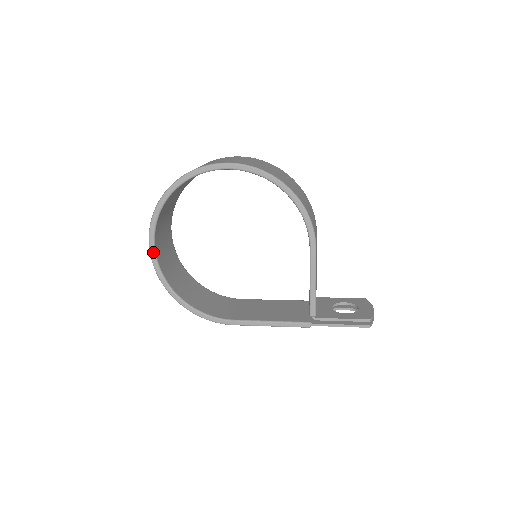
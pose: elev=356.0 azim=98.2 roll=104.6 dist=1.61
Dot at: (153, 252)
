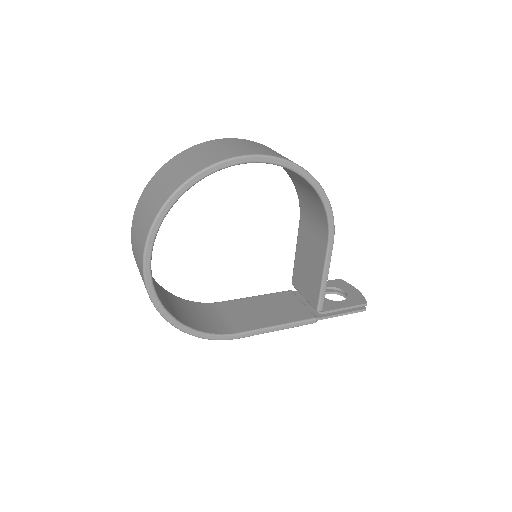
Dot at: (149, 273)
